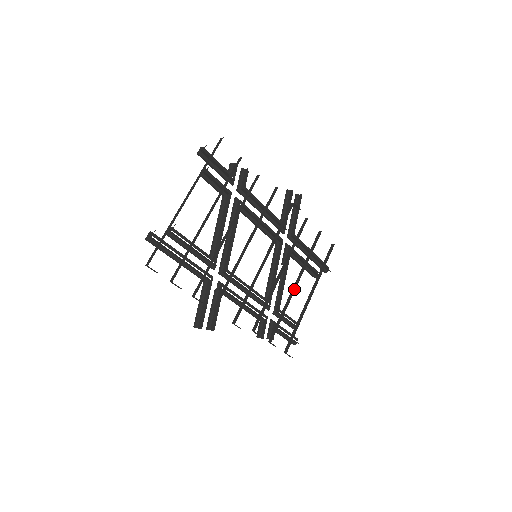
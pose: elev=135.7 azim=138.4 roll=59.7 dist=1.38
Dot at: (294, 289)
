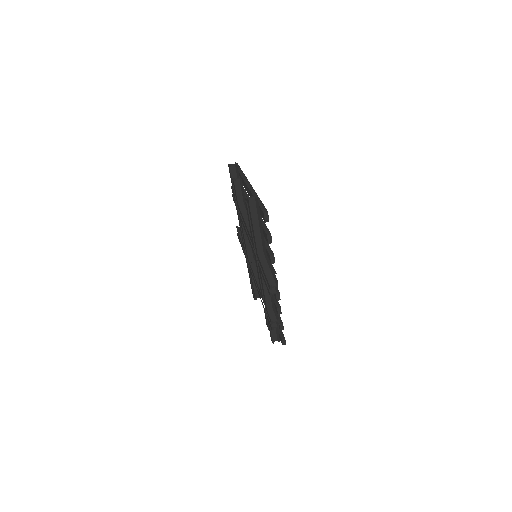
Dot at: occluded
